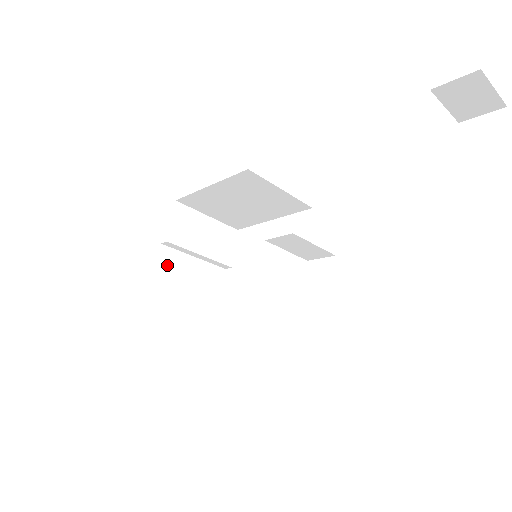
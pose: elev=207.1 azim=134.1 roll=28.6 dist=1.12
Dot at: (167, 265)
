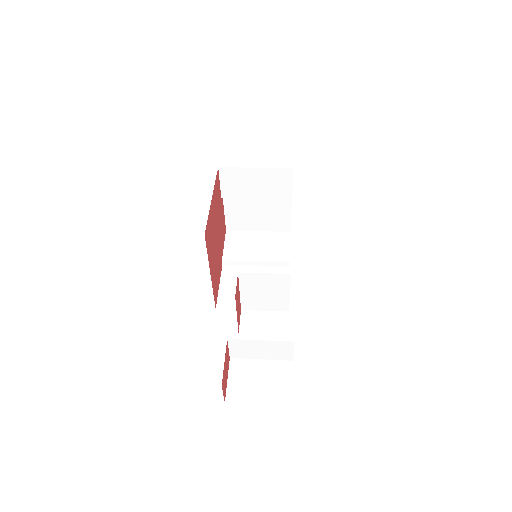
Dot at: (233, 205)
